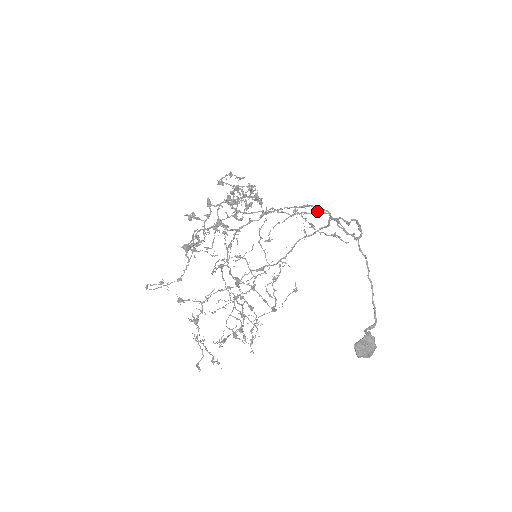
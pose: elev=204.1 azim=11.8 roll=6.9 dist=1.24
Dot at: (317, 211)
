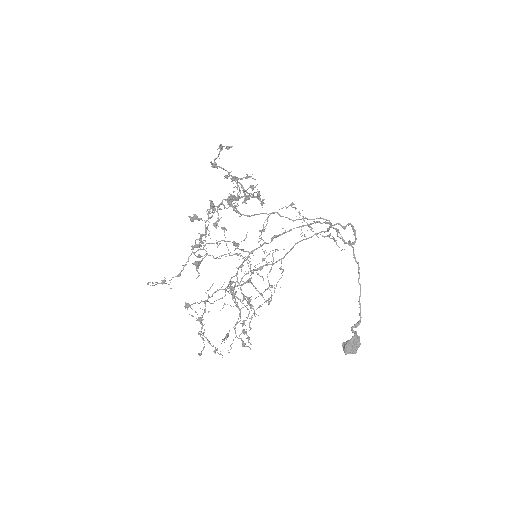
Dot at: (318, 218)
